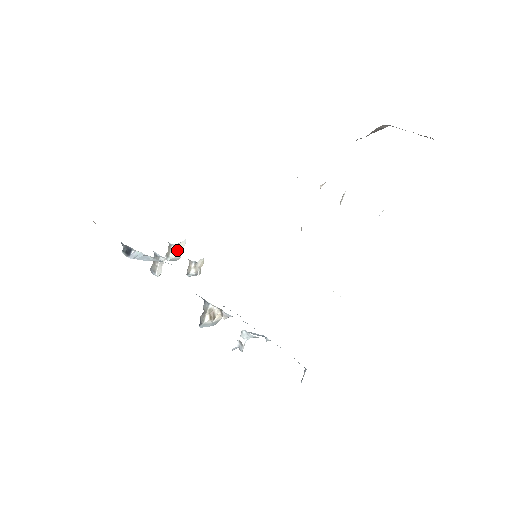
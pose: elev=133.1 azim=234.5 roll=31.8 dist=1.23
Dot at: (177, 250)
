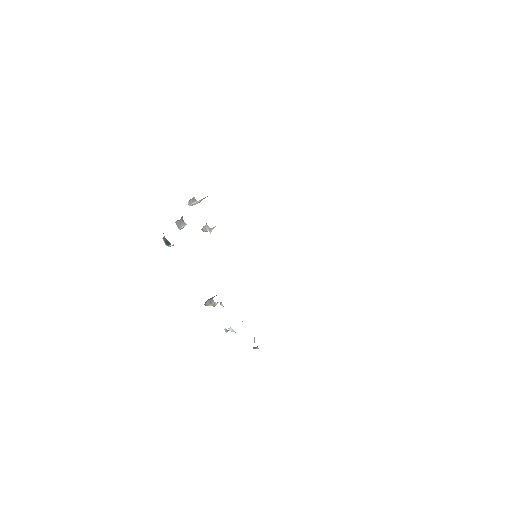
Dot at: occluded
